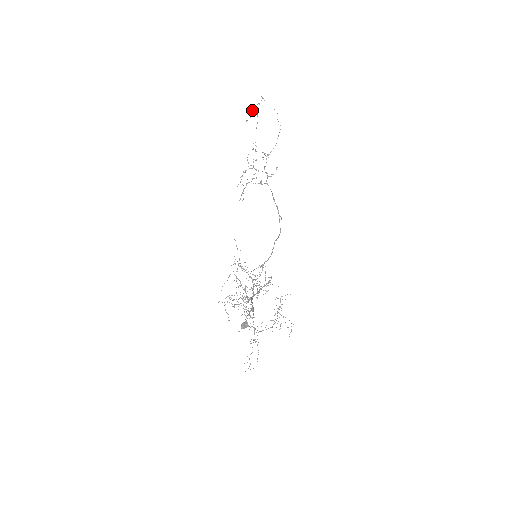
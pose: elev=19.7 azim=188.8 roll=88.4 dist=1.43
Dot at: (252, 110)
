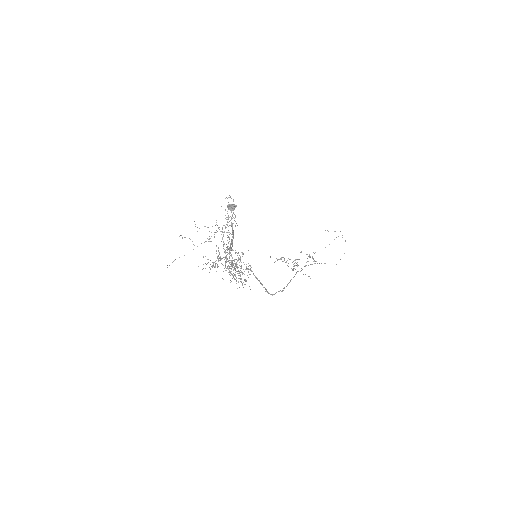
Dot at: occluded
